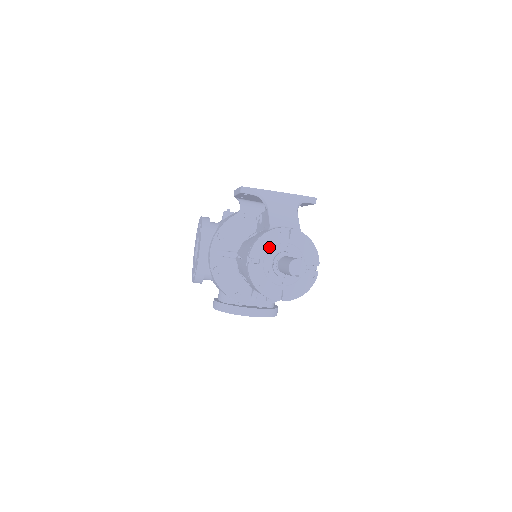
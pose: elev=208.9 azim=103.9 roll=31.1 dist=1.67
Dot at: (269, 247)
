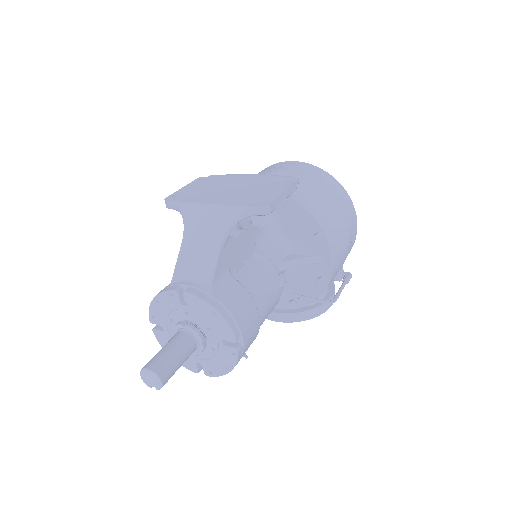
Dot at: (167, 313)
